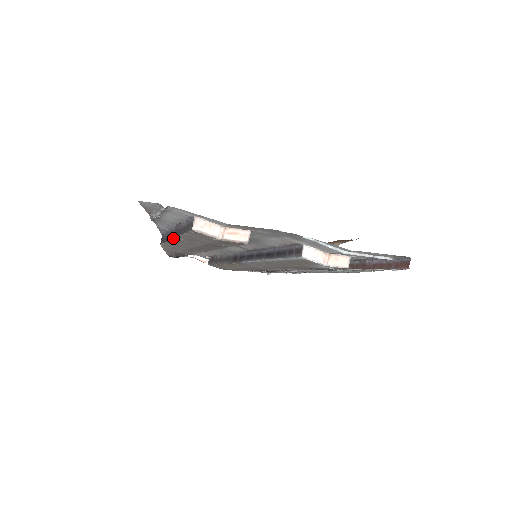
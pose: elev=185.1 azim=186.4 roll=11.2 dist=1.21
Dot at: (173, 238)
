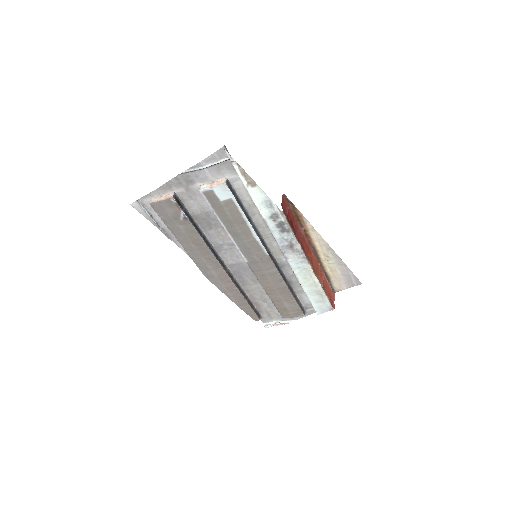
Dot at: (178, 241)
